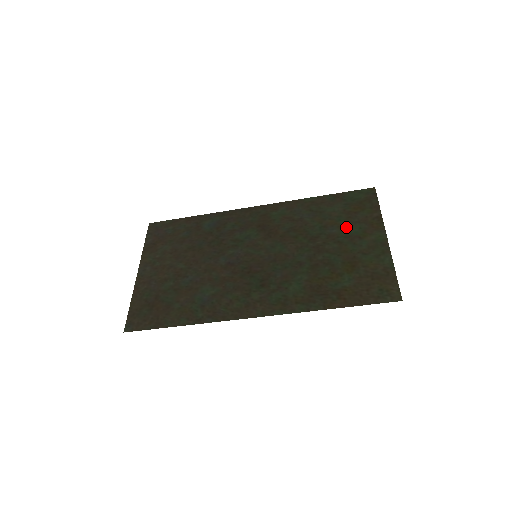
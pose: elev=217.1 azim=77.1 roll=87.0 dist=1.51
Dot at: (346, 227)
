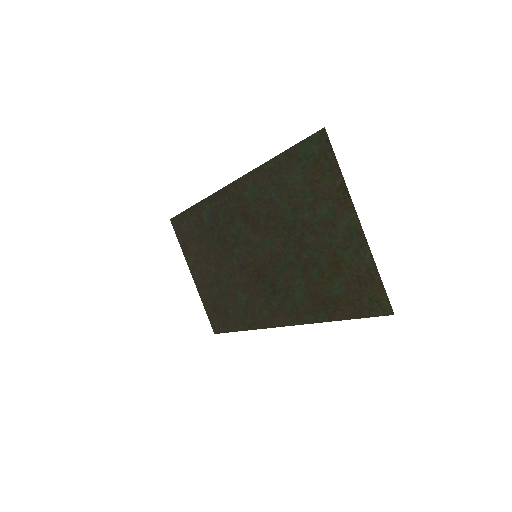
Dot at: (315, 208)
